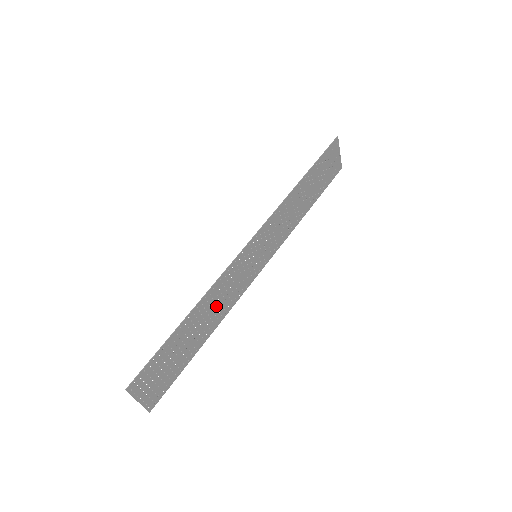
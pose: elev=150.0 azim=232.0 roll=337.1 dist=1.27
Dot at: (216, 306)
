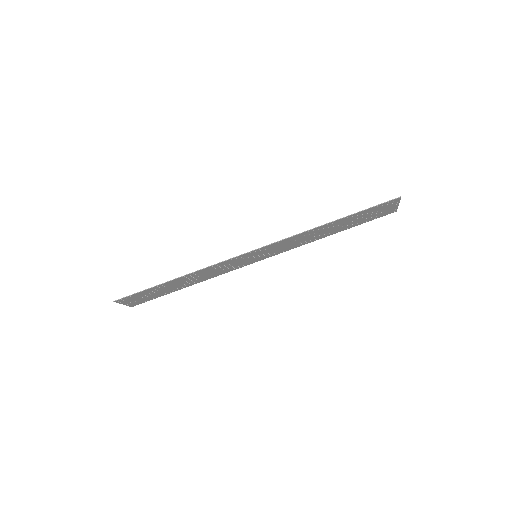
Dot at: (204, 275)
